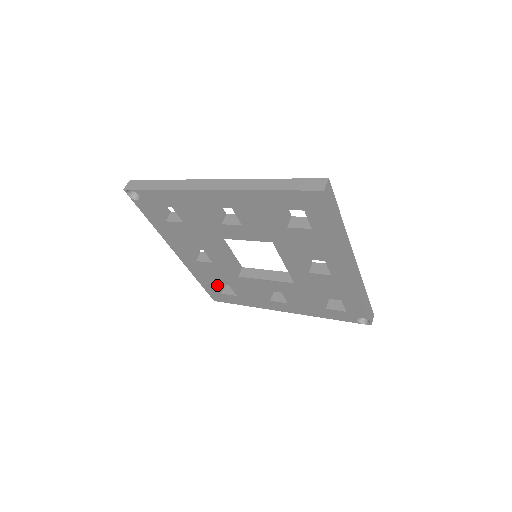
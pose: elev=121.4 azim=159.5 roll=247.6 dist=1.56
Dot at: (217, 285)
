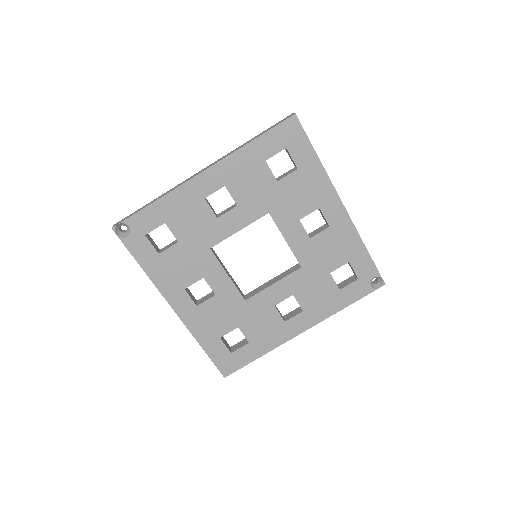
Dot at: (224, 342)
